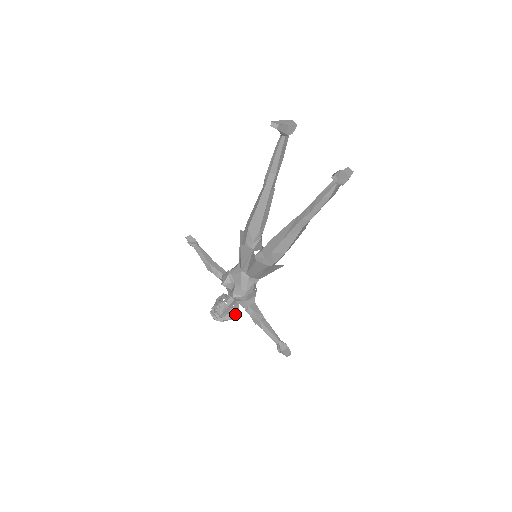
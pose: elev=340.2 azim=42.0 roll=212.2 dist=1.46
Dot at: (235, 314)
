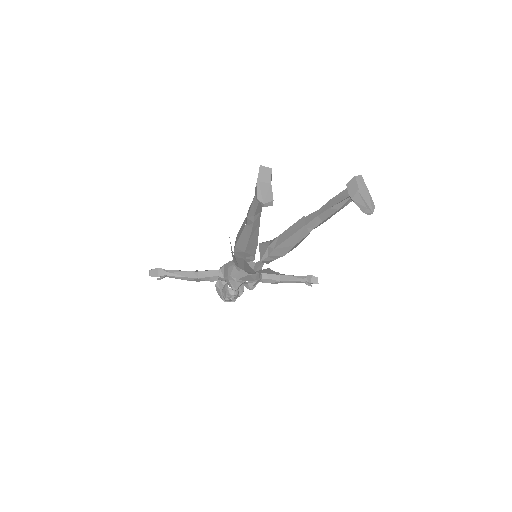
Dot at: occluded
